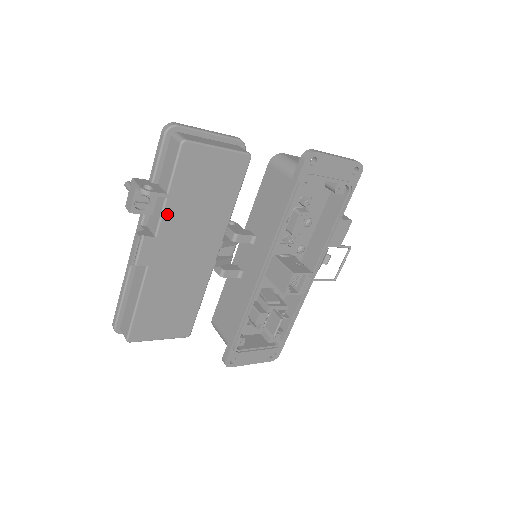
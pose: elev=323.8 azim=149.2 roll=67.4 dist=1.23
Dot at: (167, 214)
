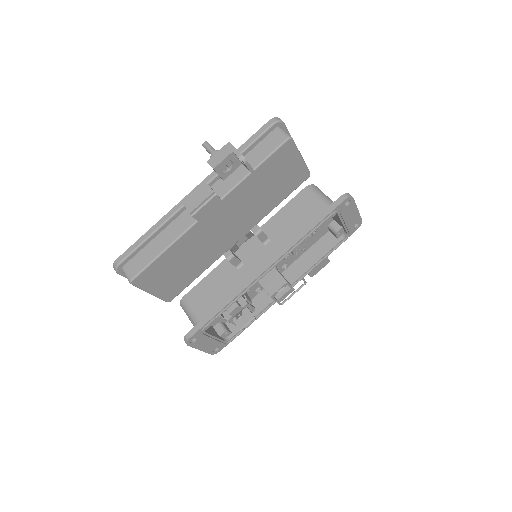
Dot at: (241, 186)
